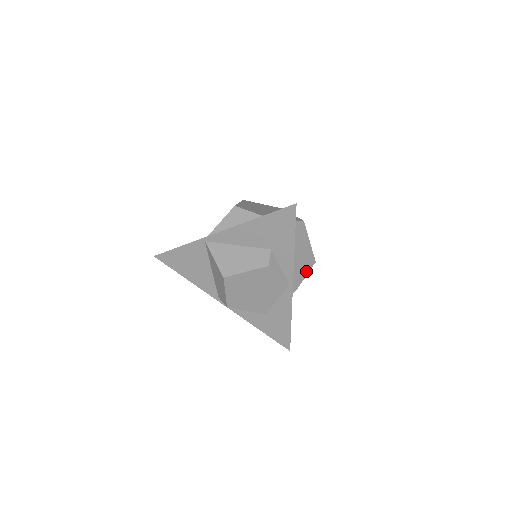
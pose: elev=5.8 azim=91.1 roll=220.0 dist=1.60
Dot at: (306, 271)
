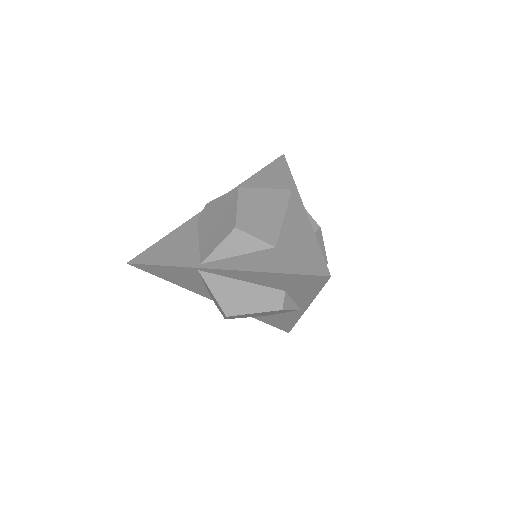
Dot at: occluded
